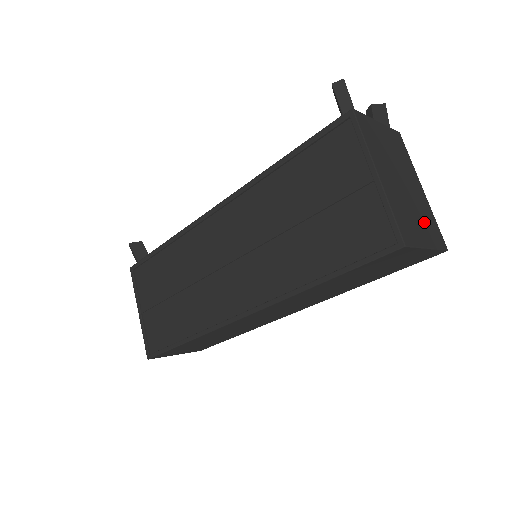
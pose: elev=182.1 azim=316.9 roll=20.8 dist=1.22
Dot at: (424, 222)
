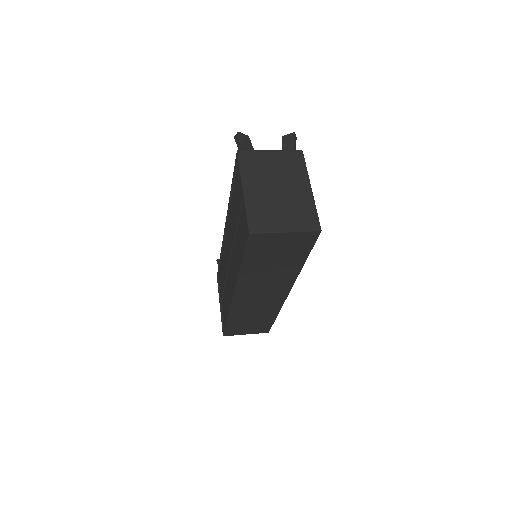
Dot at: (293, 214)
